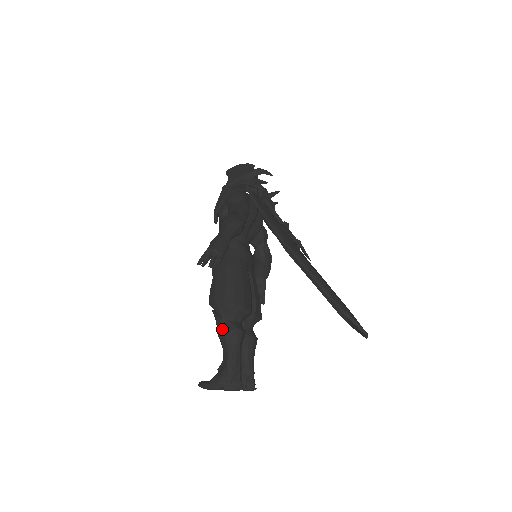
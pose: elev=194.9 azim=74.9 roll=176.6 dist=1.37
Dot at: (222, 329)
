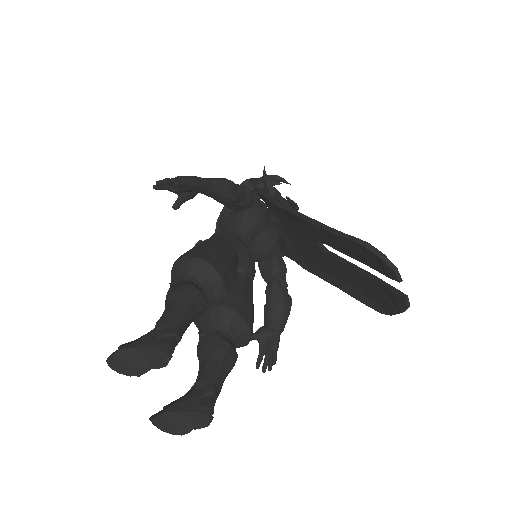
Dot at: (171, 287)
